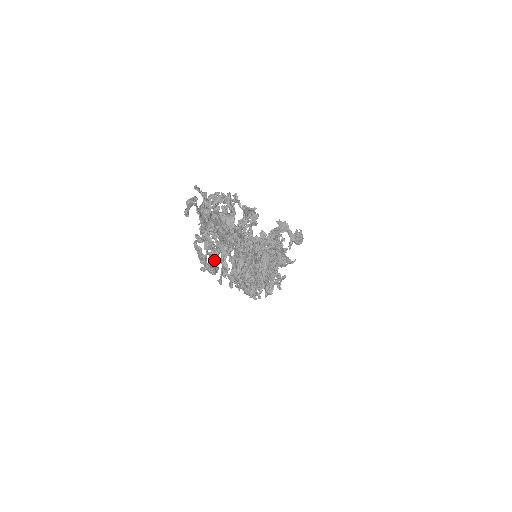
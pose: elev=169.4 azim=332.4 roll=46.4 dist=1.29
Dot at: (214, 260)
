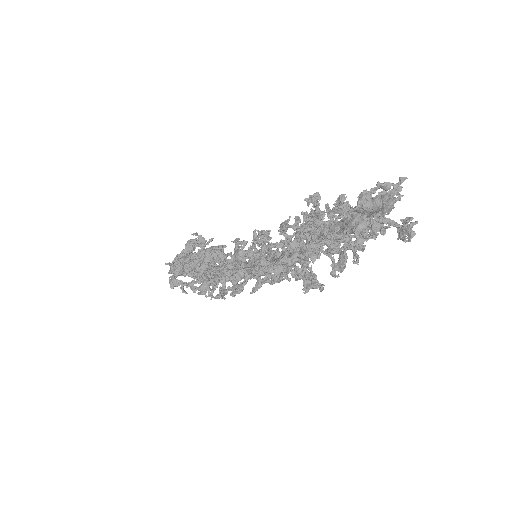
Dot at: (332, 241)
